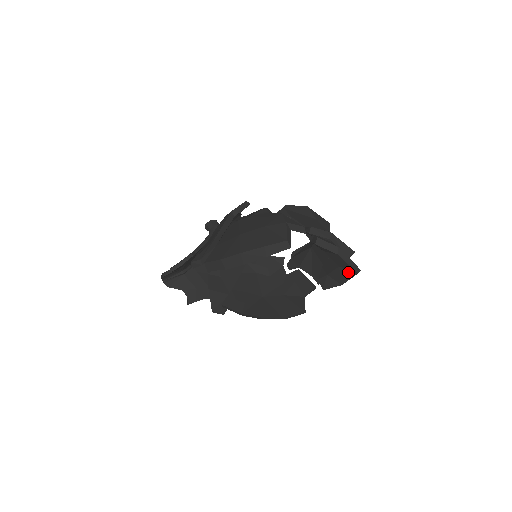
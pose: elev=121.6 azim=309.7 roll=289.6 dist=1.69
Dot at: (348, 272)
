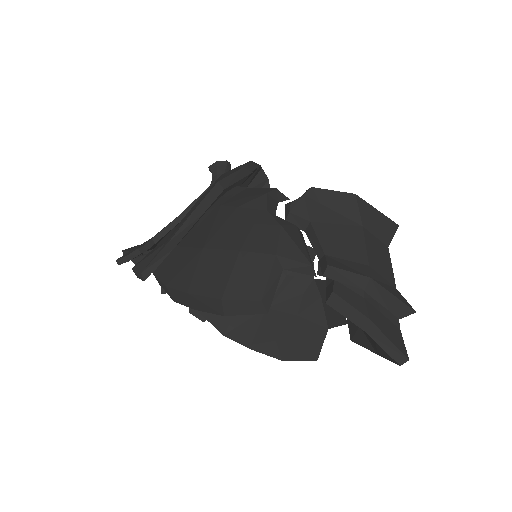
Dot at: occluded
